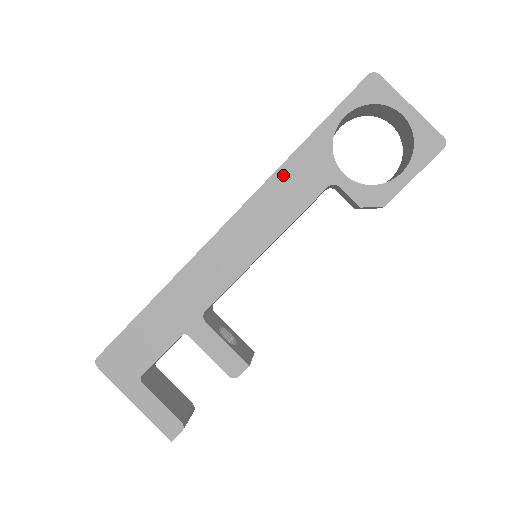
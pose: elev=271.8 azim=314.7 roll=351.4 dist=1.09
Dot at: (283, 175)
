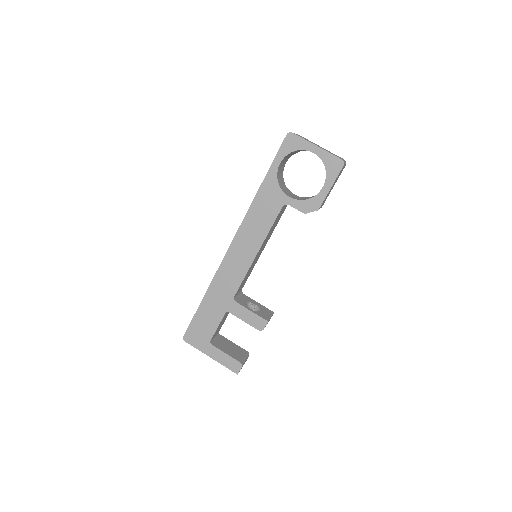
Dot at: (255, 207)
